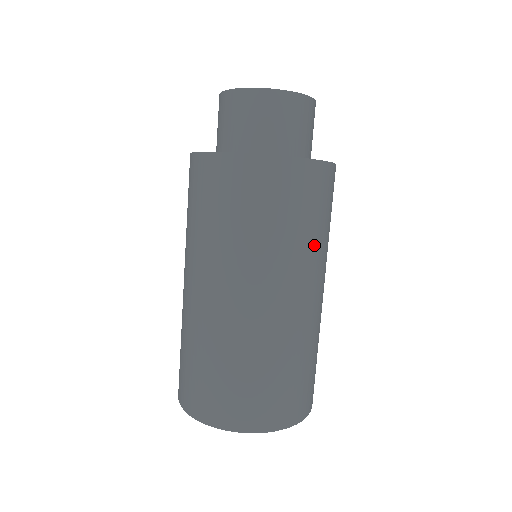
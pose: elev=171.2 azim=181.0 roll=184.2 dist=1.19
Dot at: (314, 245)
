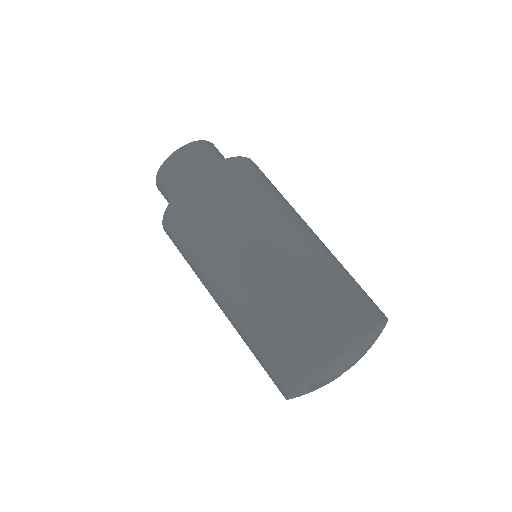
Dot at: (234, 224)
